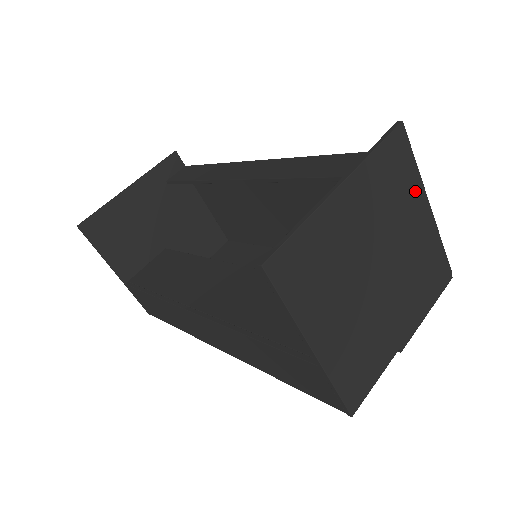
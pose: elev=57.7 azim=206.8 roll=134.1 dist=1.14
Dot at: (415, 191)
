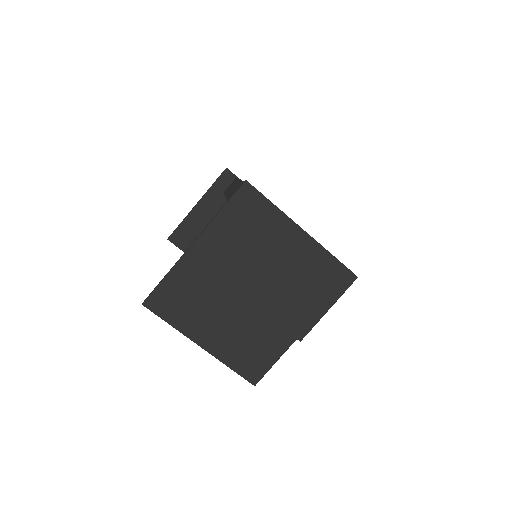
Dot at: (279, 225)
